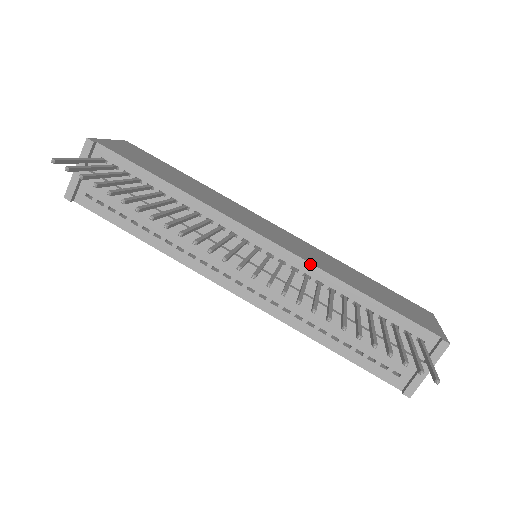
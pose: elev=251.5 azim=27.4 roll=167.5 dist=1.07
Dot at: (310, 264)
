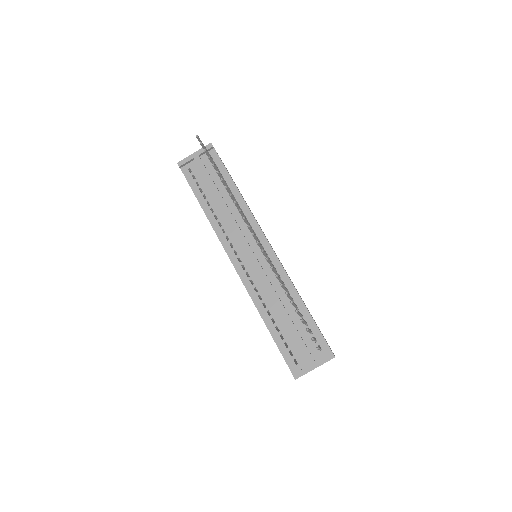
Dot at: (285, 271)
